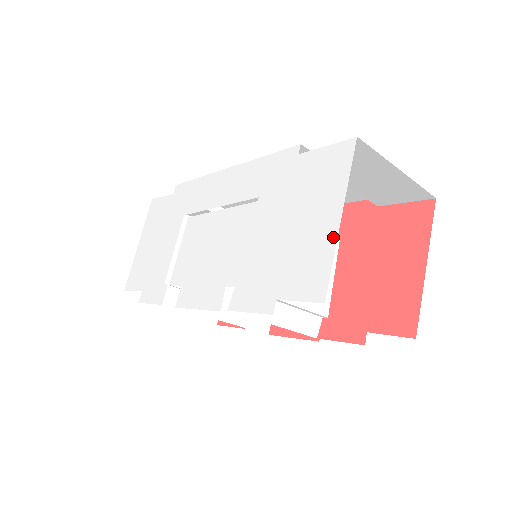
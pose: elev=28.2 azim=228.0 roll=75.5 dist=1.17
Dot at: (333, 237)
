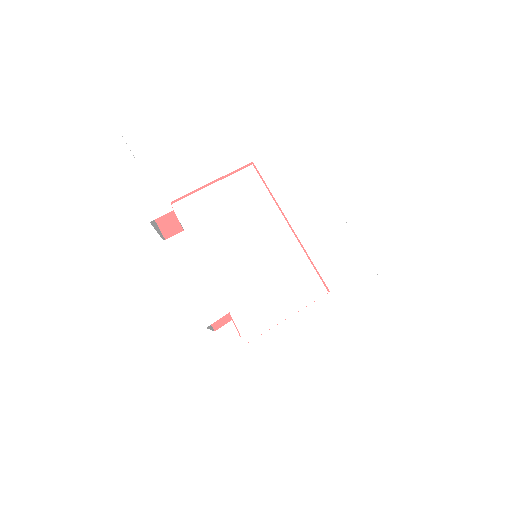
Dot at: (344, 429)
